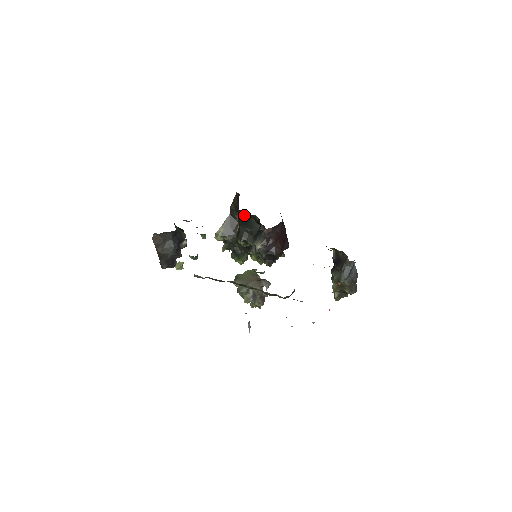
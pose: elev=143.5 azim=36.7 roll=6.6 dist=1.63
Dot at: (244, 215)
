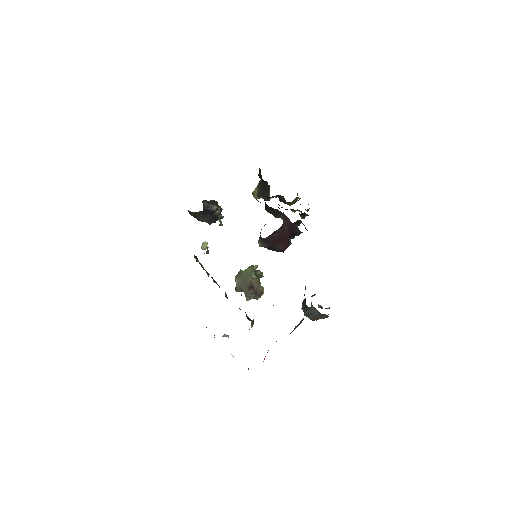
Dot at: (258, 201)
